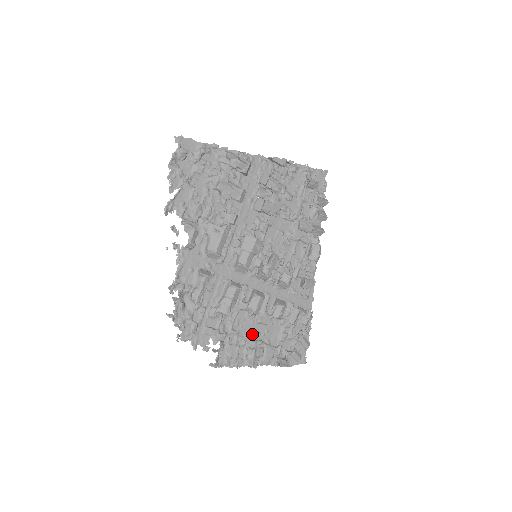
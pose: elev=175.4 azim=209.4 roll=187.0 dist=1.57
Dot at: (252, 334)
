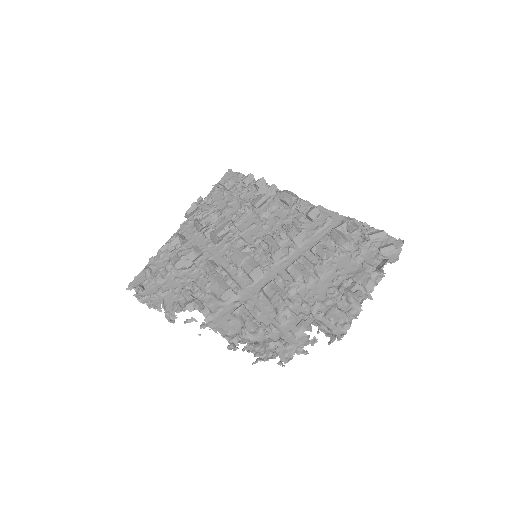
Dot at: (330, 288)
